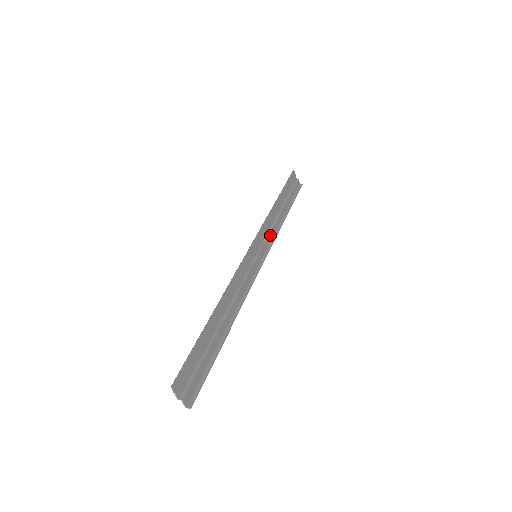
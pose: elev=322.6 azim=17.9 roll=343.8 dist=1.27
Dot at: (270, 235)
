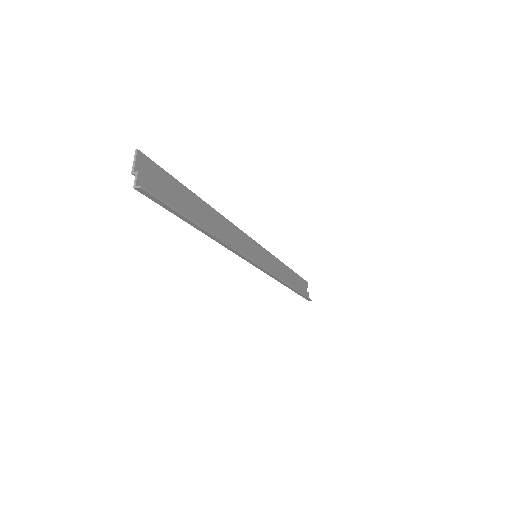
Dot at: (273, 270)
